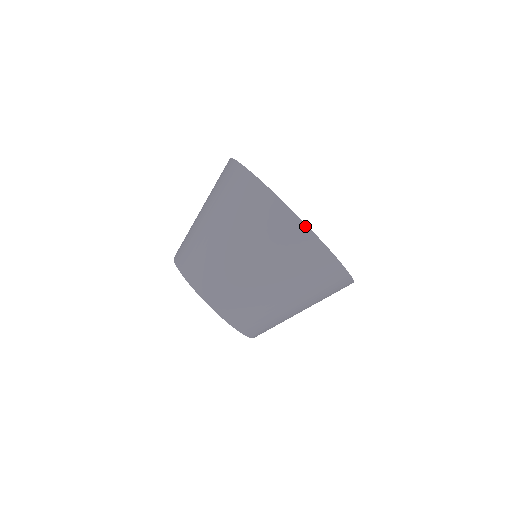
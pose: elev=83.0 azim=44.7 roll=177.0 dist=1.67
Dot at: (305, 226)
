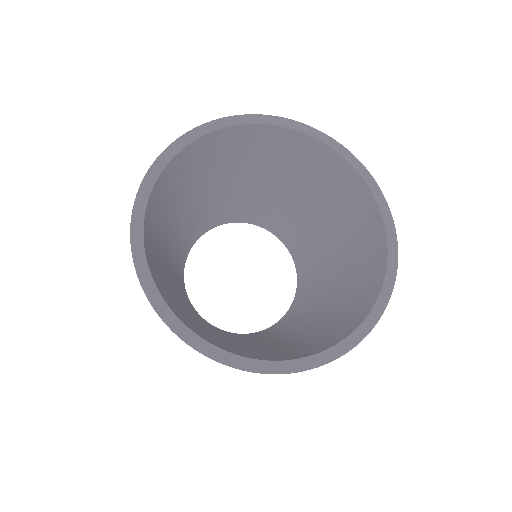
Dot at: occluded
